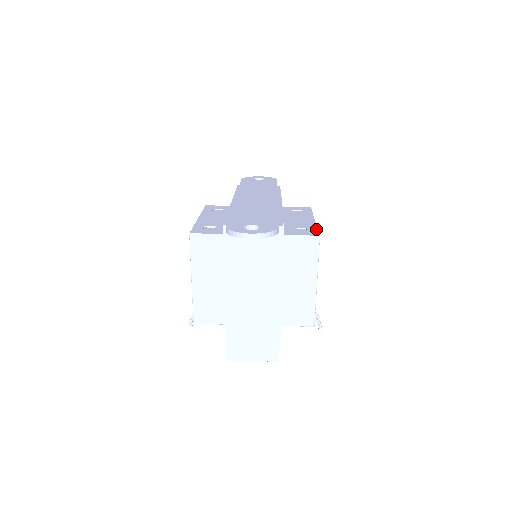
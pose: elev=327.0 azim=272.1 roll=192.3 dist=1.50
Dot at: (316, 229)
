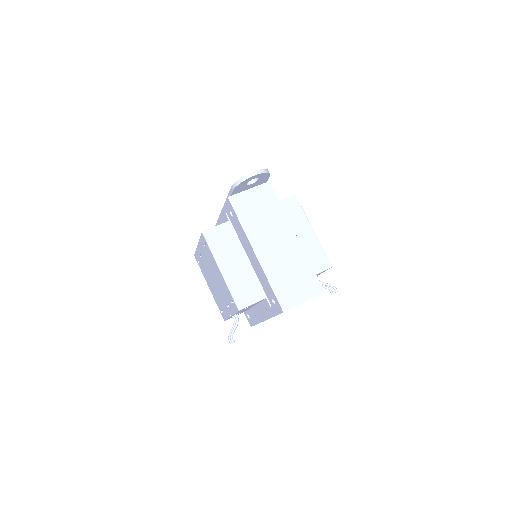
Dot at: occluded
